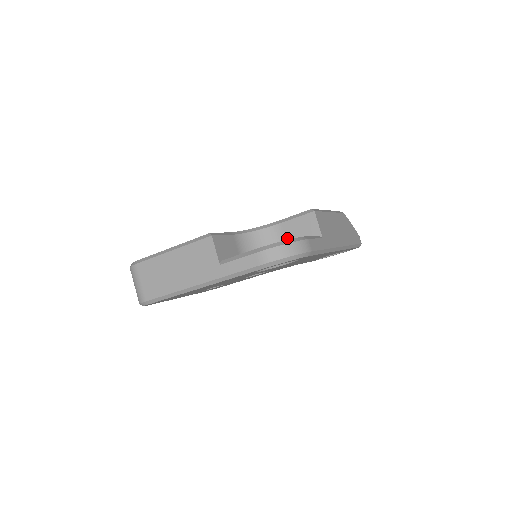
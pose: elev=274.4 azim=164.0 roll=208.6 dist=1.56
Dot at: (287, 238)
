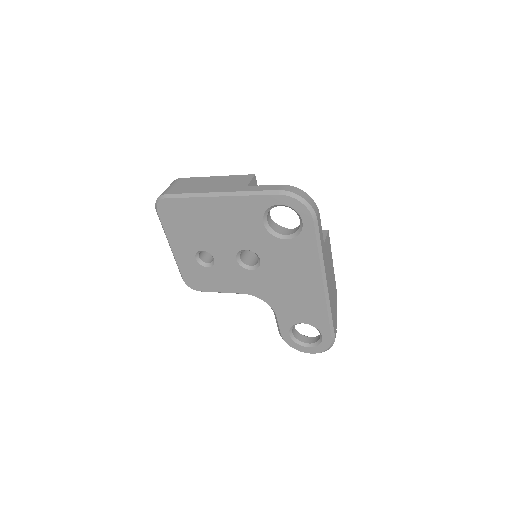
Dot at: occluded
